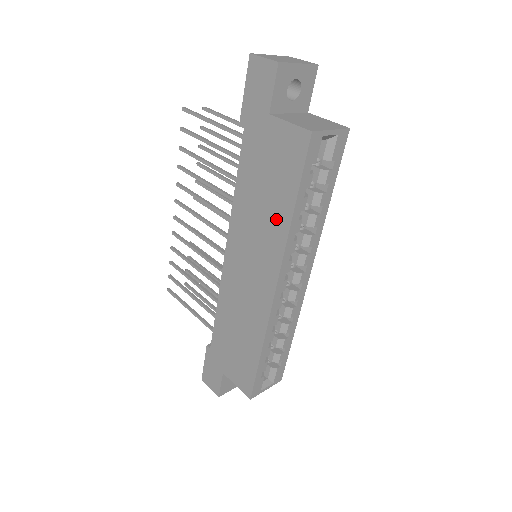
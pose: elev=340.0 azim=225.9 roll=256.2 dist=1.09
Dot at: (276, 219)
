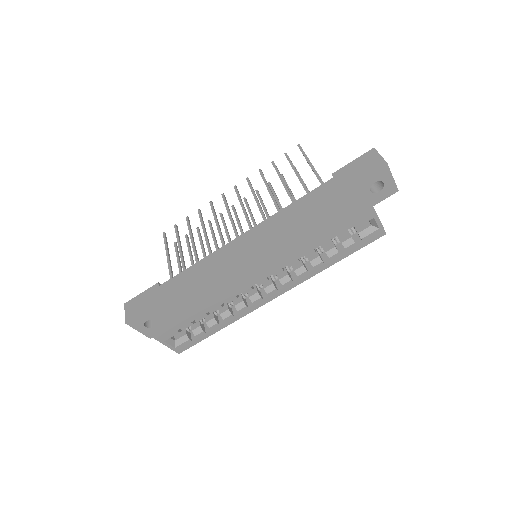
Dot at: (302, 237)
